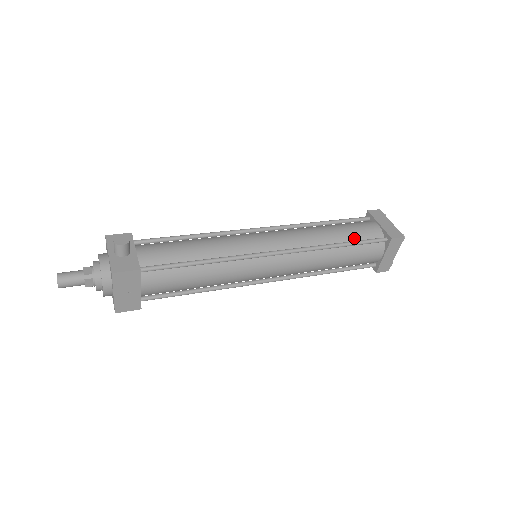
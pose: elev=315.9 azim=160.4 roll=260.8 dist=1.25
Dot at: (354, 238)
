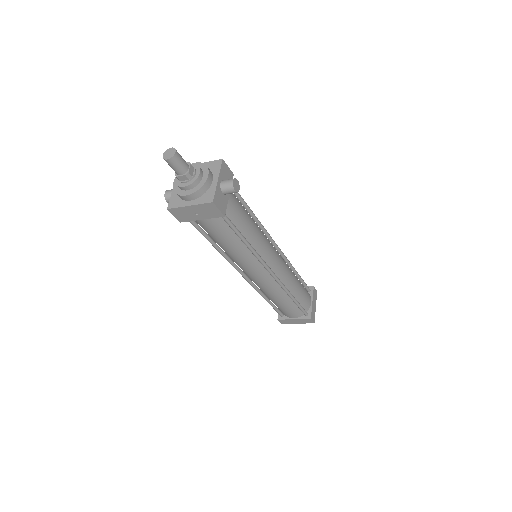
Dot at: (299, 300)
